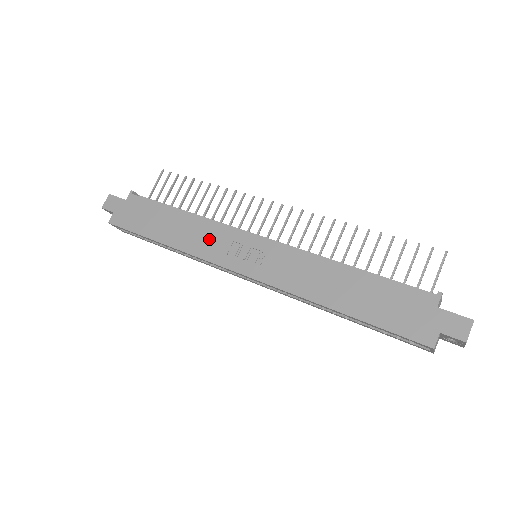
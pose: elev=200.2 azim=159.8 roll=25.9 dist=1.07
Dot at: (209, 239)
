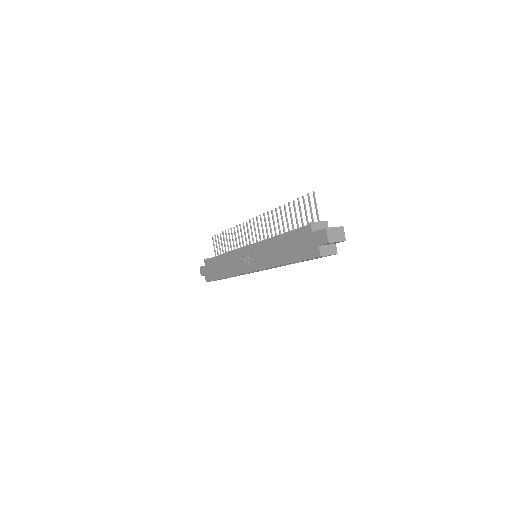
Dot at: (234, 263)
